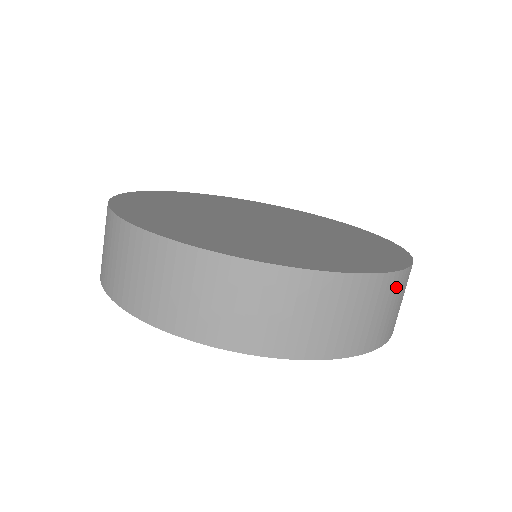
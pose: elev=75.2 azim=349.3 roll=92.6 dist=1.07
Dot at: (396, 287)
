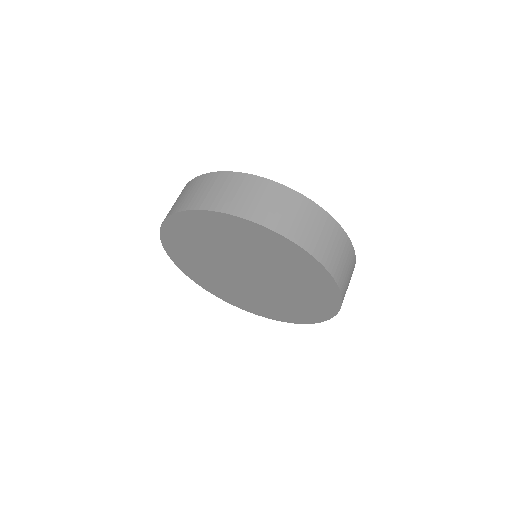
Dot at: occluded
